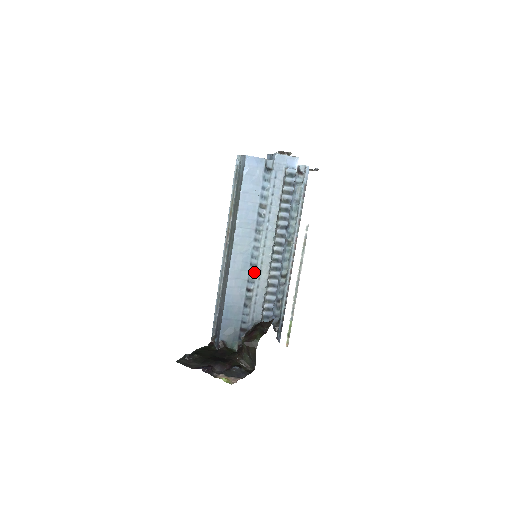
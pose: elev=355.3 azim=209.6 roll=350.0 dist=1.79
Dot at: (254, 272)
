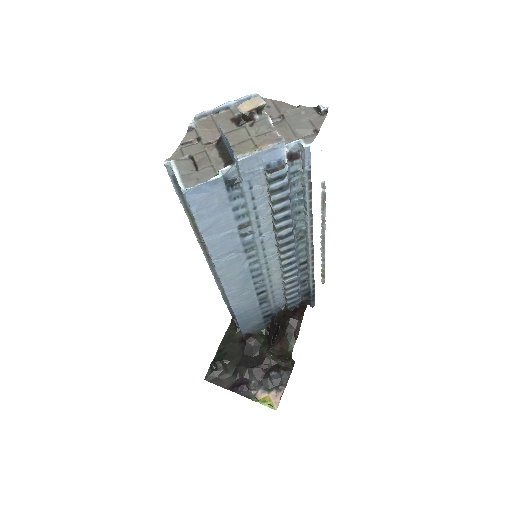
Dot at: (260, 279)
